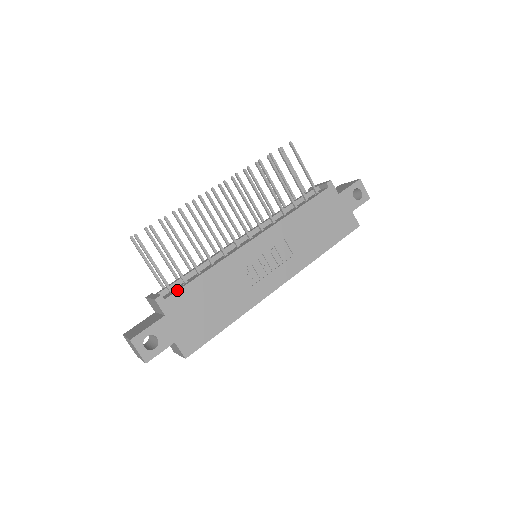
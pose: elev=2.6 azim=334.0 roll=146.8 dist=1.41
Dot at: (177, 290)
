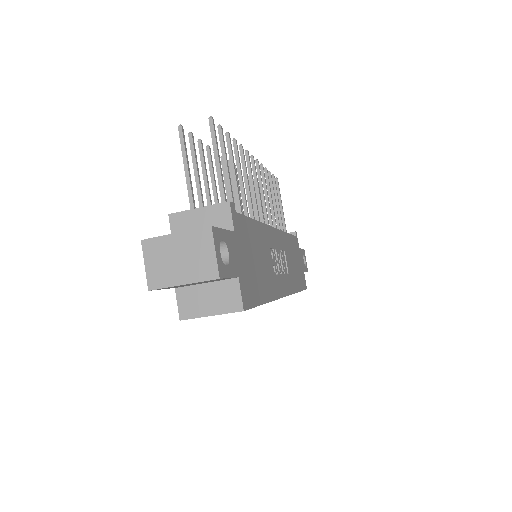
Dot at: (241, 214)
